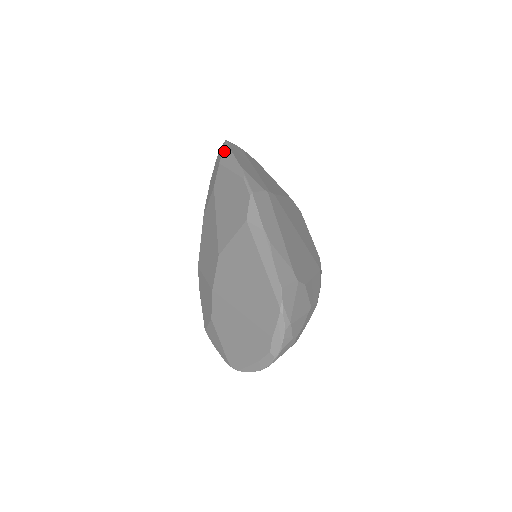
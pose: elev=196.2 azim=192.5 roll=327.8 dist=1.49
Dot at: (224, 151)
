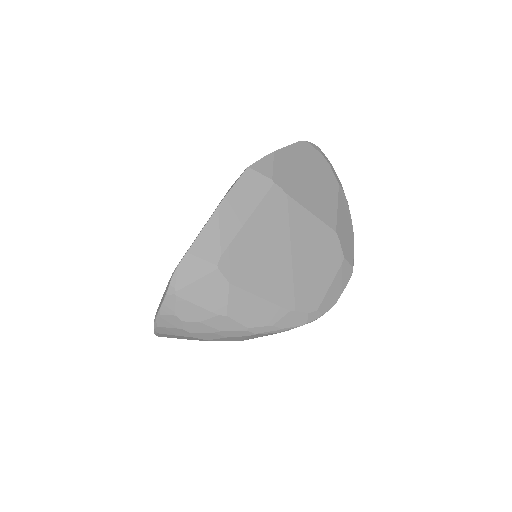
Dot at: occluded
